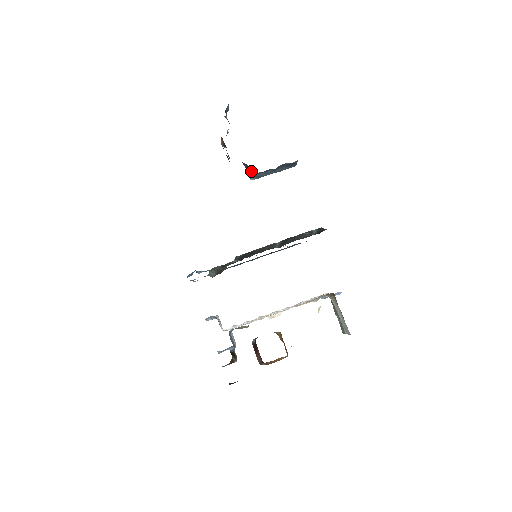
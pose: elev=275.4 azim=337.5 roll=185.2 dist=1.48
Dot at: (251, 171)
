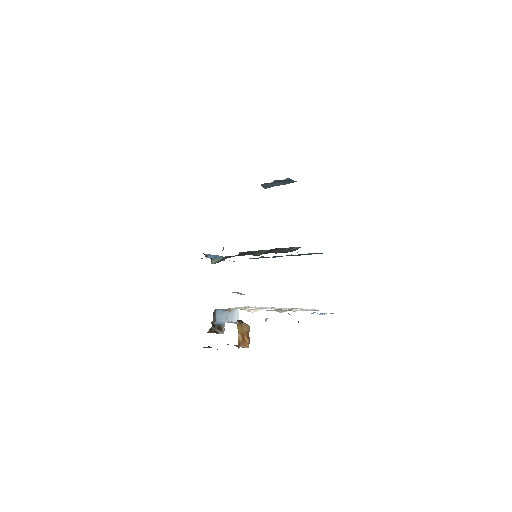
Dot at: occluded
